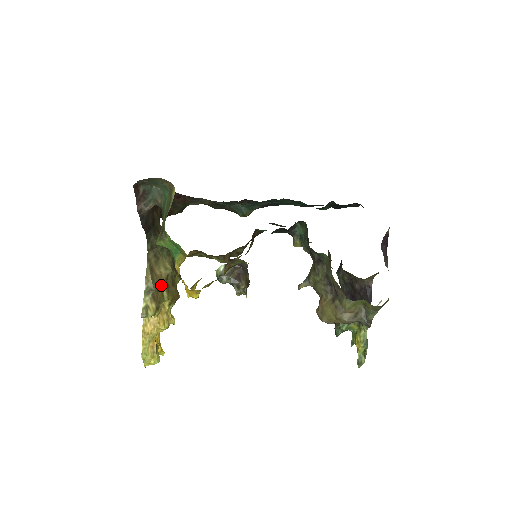
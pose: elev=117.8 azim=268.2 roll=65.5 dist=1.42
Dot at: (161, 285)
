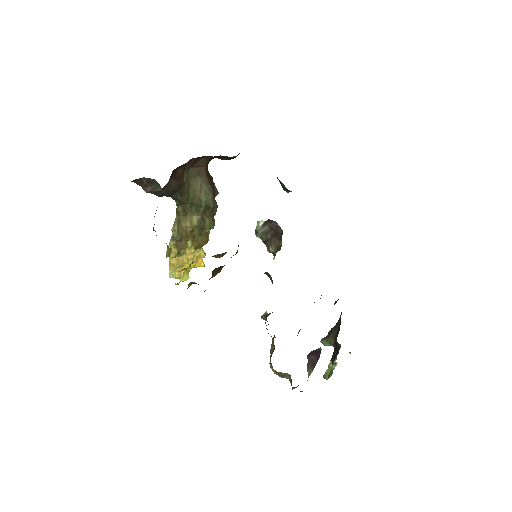
Dot at: (185, 236)
